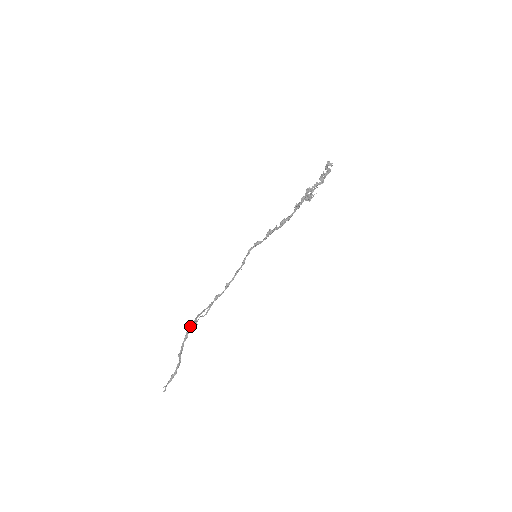
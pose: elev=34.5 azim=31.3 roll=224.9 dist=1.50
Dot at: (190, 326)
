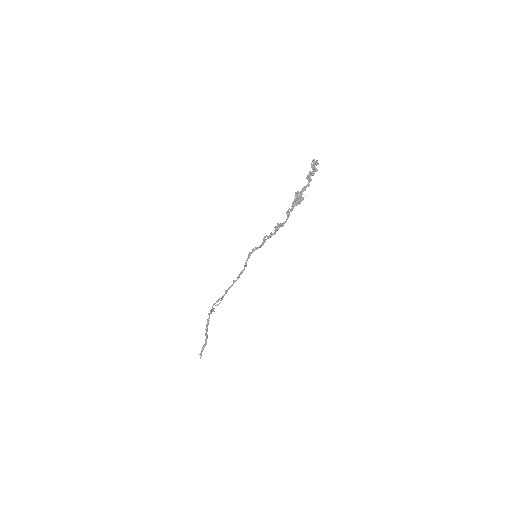
Dot at: (209, 315)
